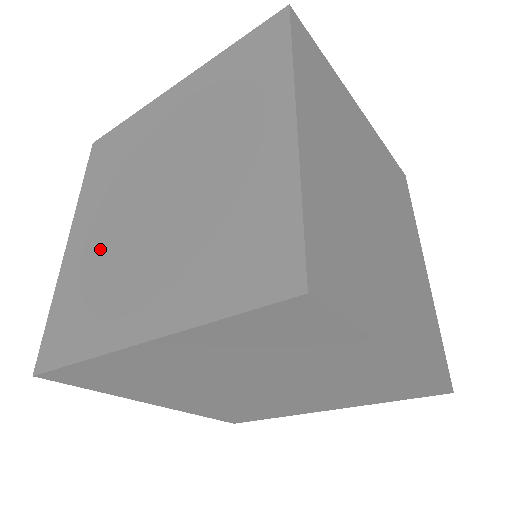
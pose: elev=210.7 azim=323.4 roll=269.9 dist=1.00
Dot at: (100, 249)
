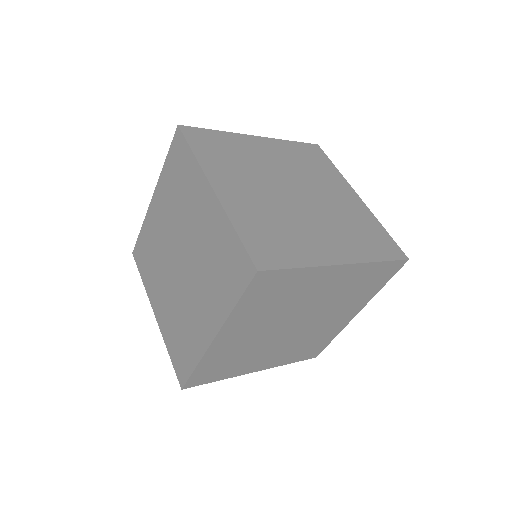
Dot at: (172, 308)
